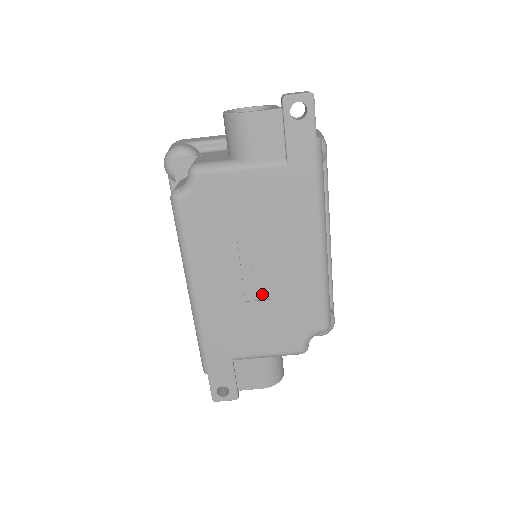
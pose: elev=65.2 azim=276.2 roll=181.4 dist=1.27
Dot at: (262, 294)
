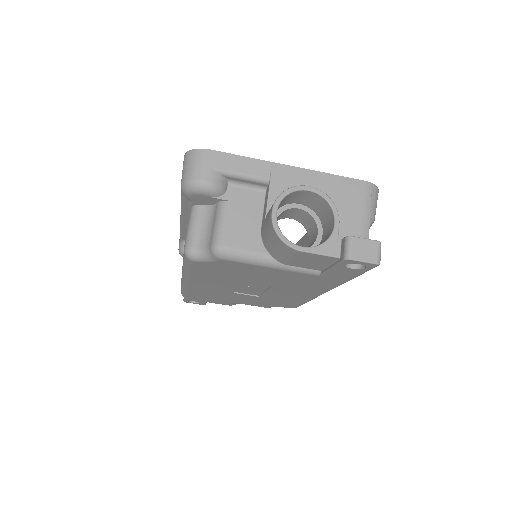
Dot at: (250, 293)
